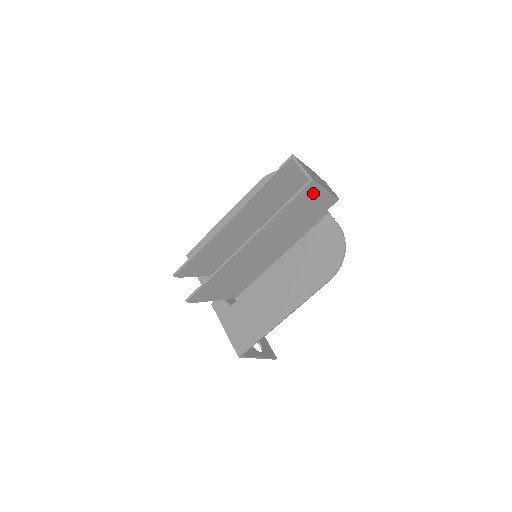
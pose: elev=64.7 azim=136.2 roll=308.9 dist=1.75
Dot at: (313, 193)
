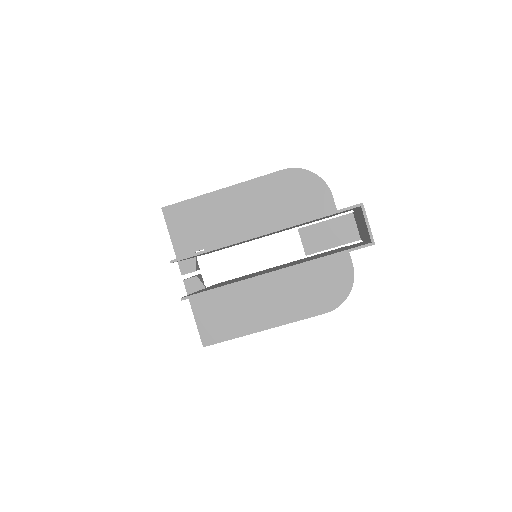
Dot at: occluded
